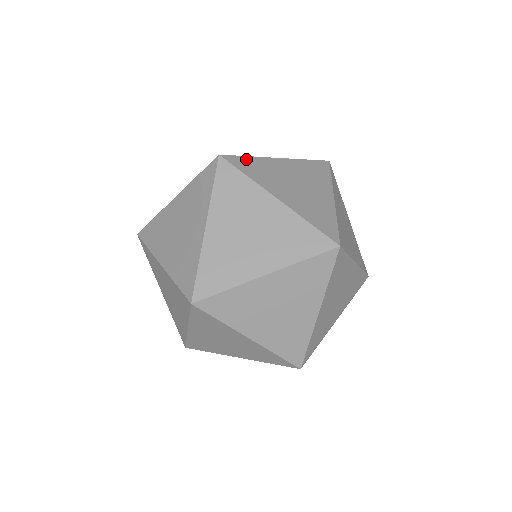
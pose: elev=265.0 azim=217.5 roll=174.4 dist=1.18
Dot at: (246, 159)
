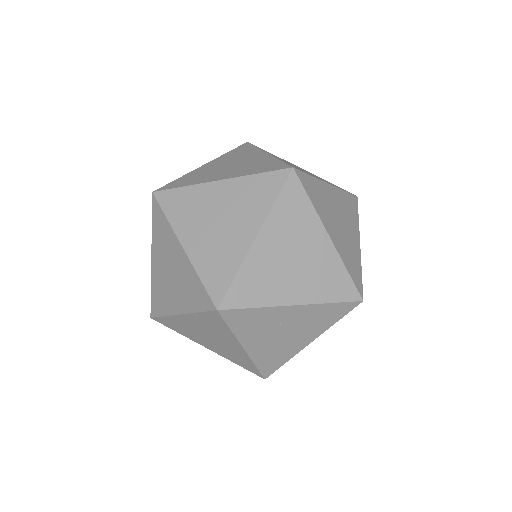
Dot at: (178, 192)
